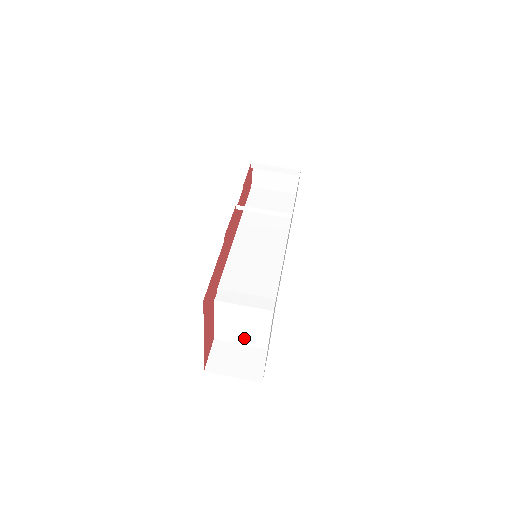
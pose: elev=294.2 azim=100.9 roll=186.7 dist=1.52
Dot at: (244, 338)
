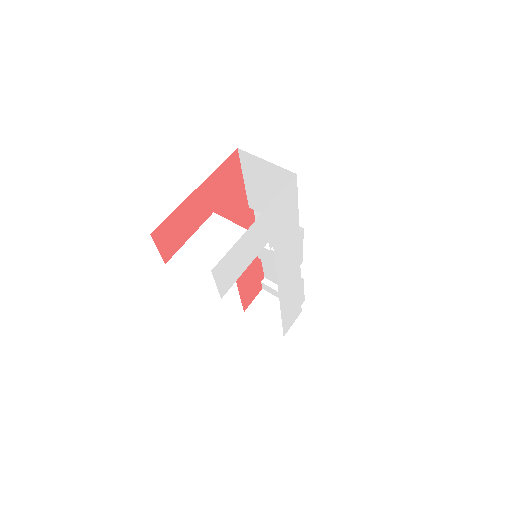
Dot at: (204, 272)
